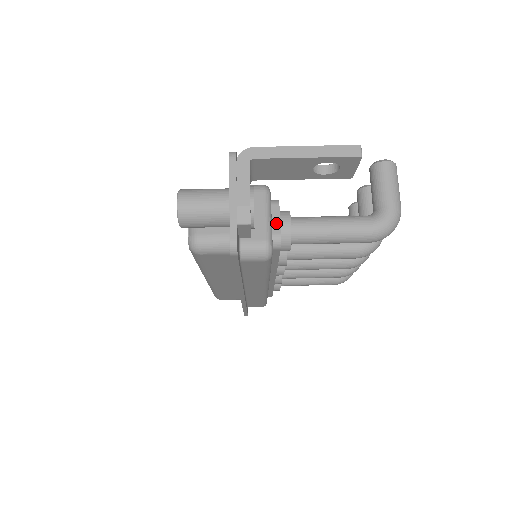
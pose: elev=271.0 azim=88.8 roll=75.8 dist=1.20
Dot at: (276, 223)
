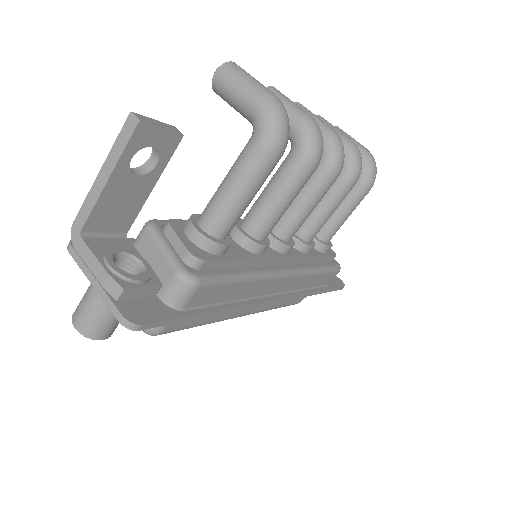
Dot at: (178, 245)
